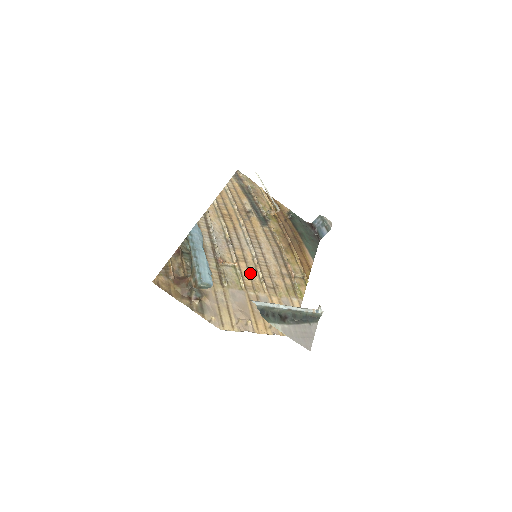
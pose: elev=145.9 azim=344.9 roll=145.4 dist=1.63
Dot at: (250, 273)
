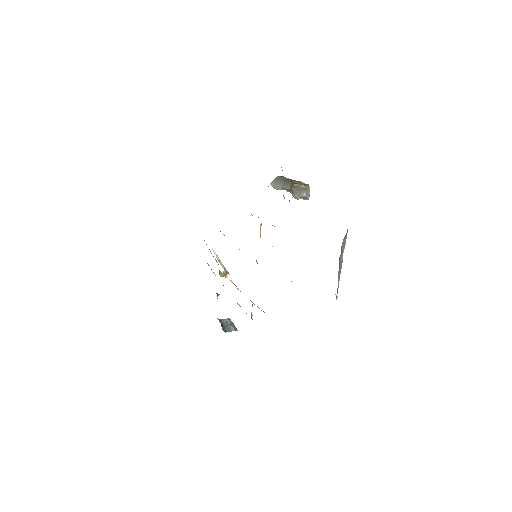
Dot at: occluded
